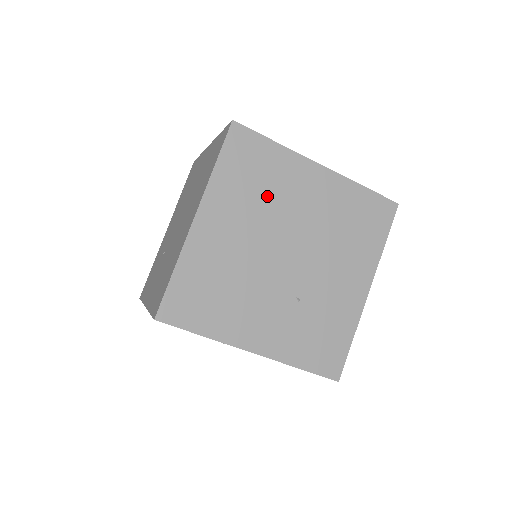
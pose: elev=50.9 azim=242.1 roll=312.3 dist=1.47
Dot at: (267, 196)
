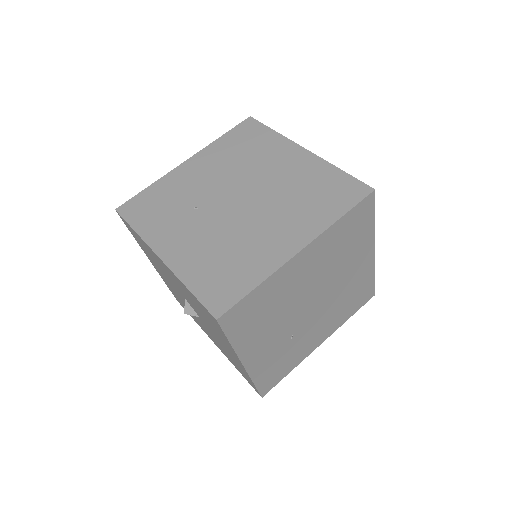
Dot at: (340, 257)
